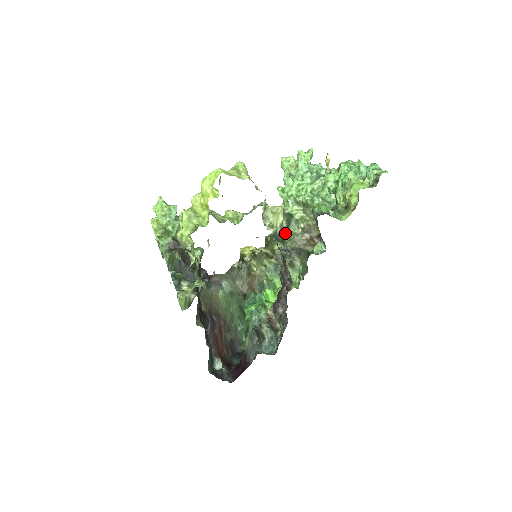
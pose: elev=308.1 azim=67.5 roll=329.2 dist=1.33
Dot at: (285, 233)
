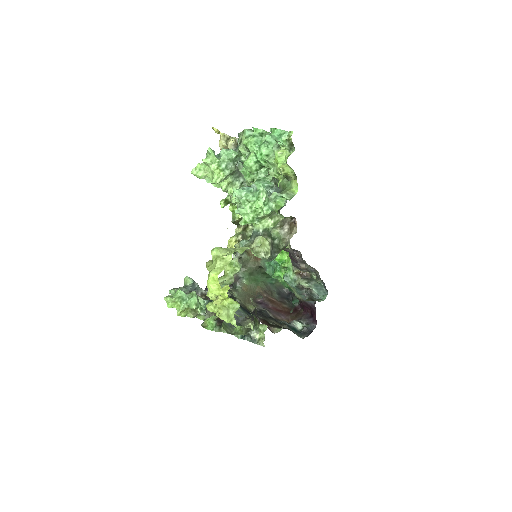
Dot at: (274, 242)
